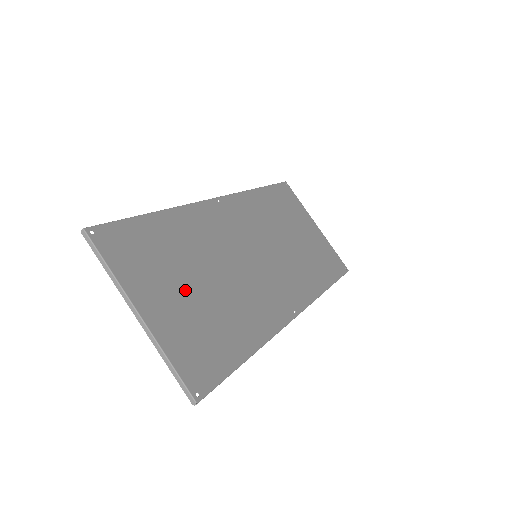
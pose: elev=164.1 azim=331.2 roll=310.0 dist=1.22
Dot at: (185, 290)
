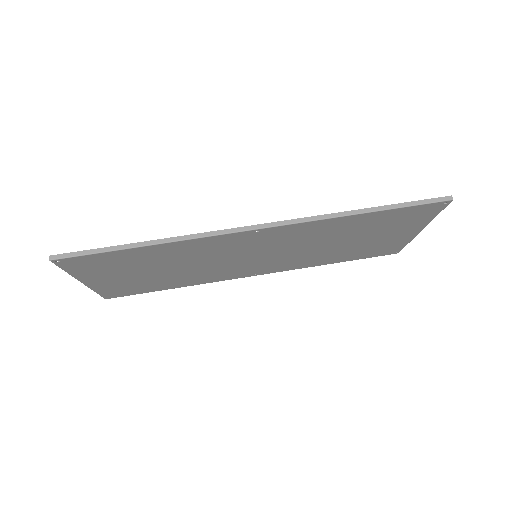
Dot at: (137, 274)
